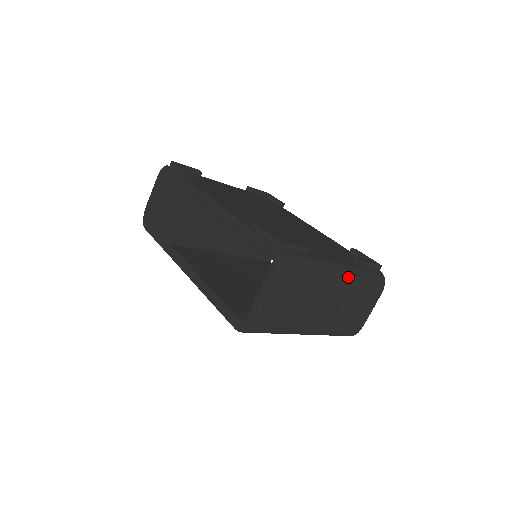
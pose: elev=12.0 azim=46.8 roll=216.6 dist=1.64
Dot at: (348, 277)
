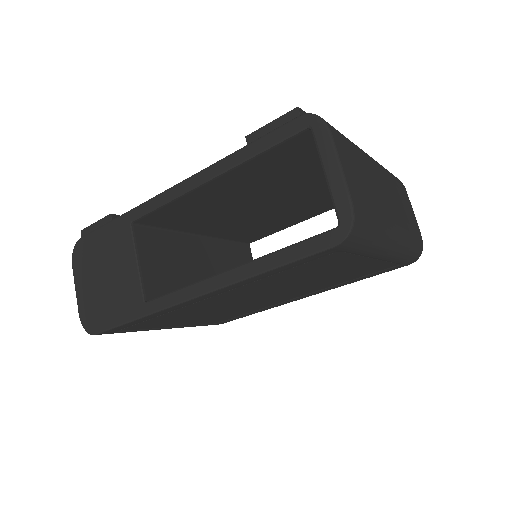
Dot at: occluded
